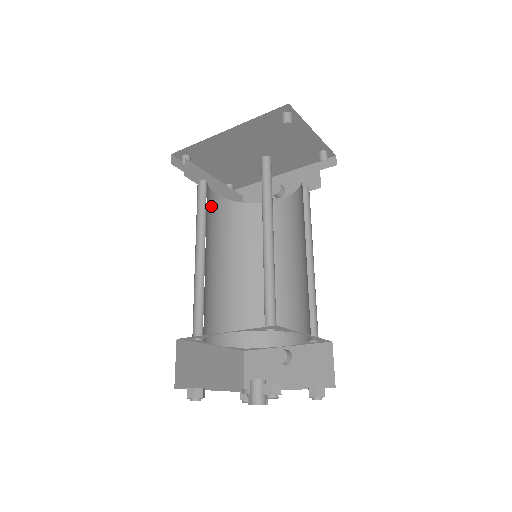
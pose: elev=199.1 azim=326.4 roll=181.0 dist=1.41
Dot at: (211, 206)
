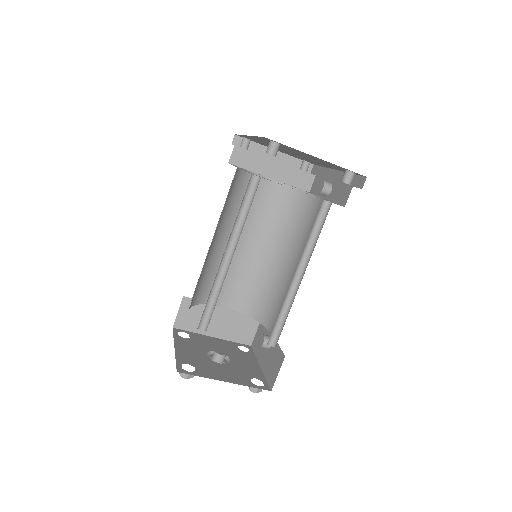
Dot at: (256, 191)
